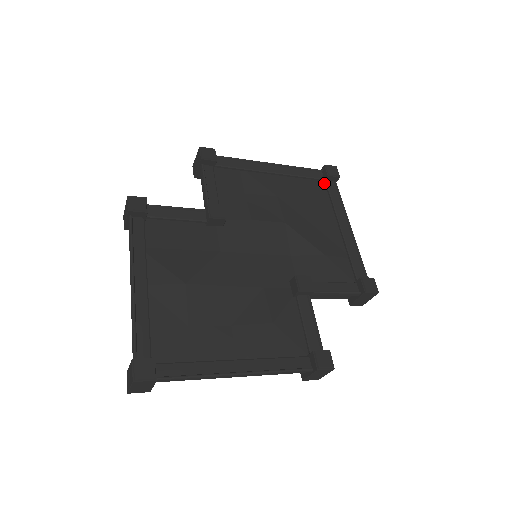
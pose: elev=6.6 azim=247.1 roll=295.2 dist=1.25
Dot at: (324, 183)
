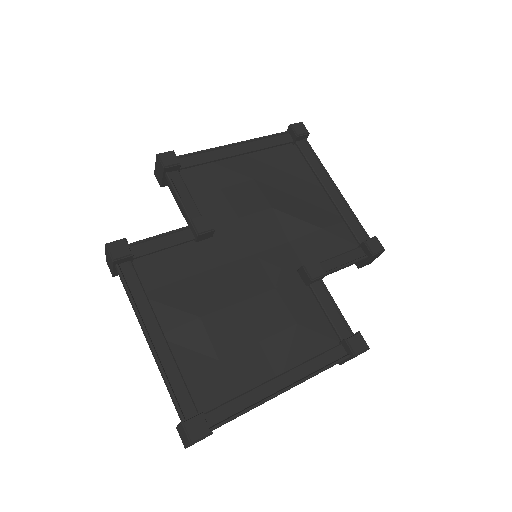
Dot at: (294, 144)
